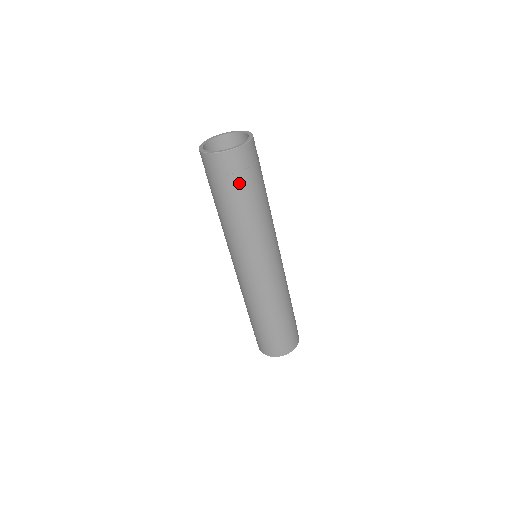
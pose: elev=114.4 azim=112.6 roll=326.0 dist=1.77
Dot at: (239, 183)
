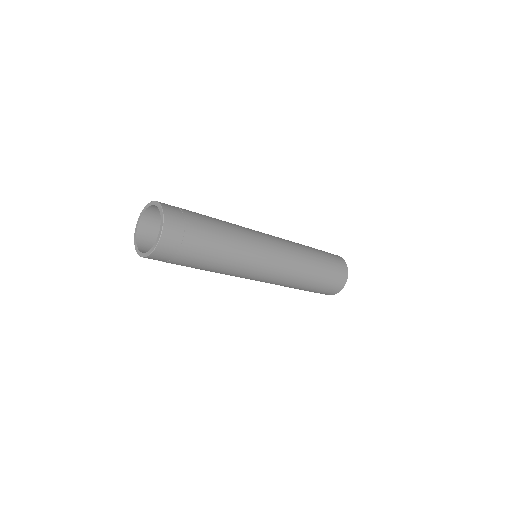
Dot at: (191, 248)
